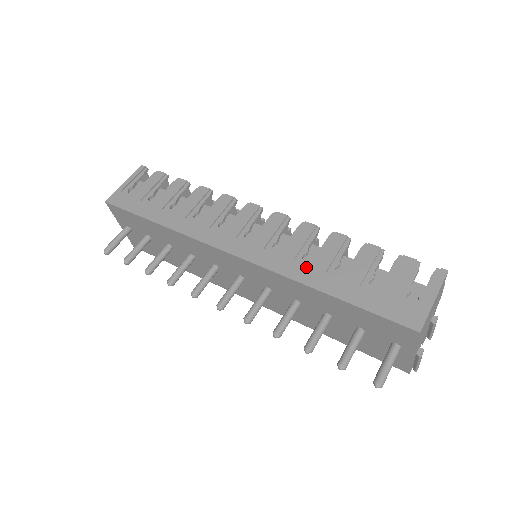
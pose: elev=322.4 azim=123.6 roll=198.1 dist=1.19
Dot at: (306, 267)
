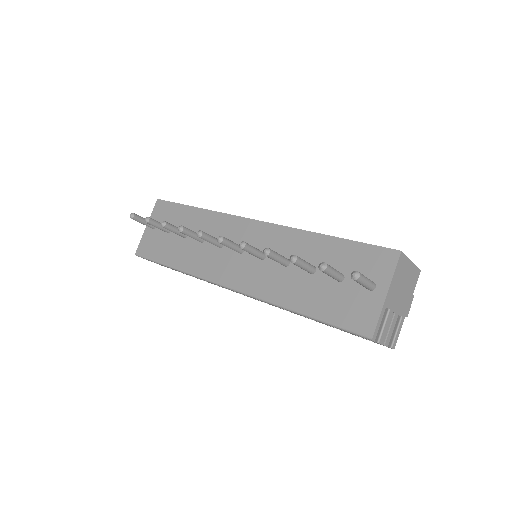
Dot at: occluded
